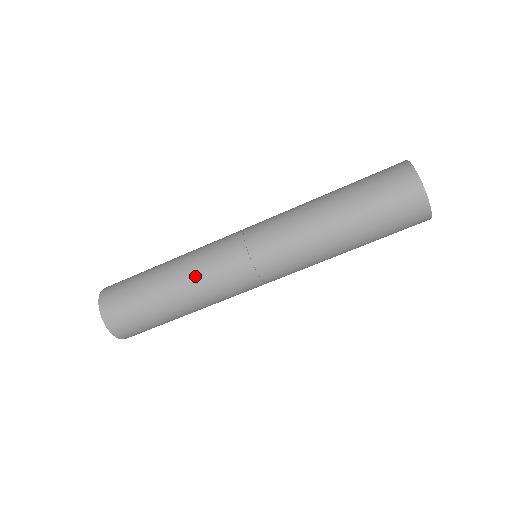
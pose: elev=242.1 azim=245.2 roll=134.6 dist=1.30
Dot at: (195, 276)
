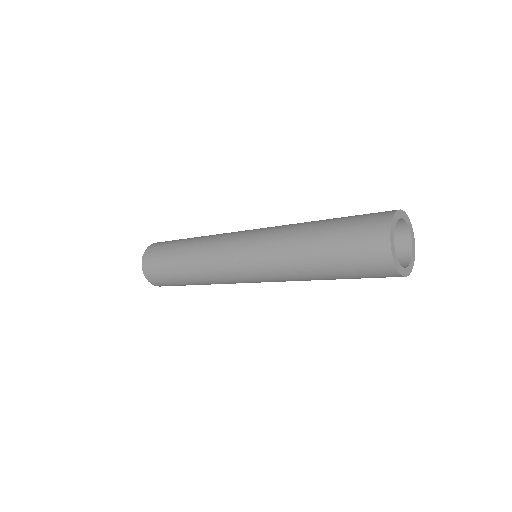
Dot at: (201, 259)
